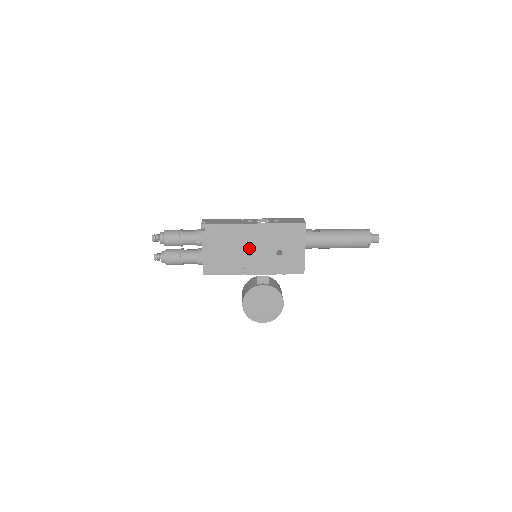
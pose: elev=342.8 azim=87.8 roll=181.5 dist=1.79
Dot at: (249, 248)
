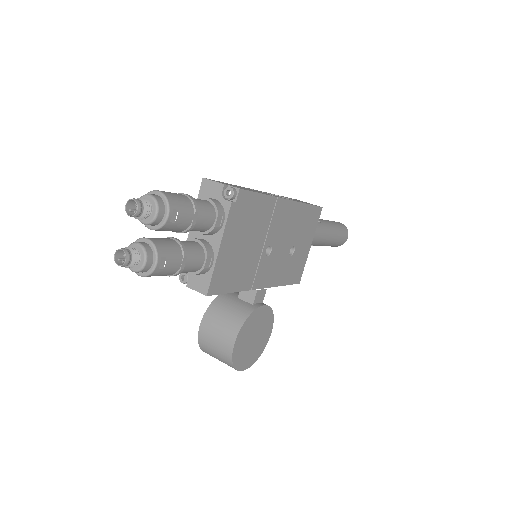
Dot at: (270, 242)
